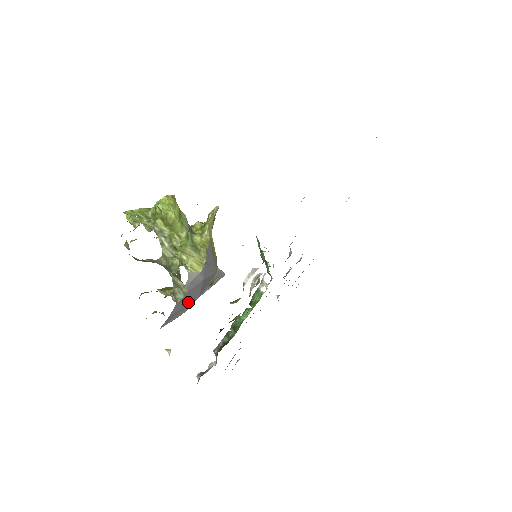
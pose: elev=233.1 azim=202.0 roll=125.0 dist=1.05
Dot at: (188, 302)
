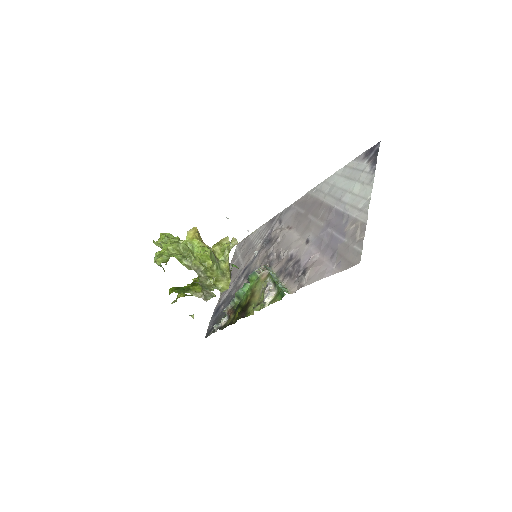
Dot at: occluded
